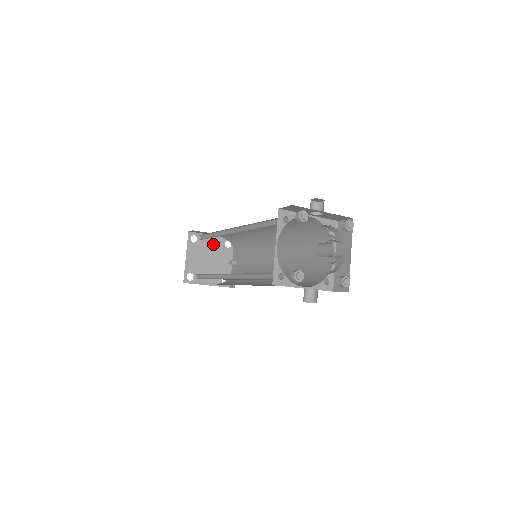
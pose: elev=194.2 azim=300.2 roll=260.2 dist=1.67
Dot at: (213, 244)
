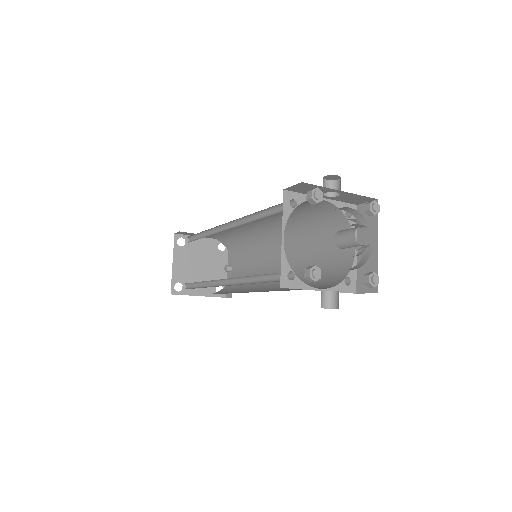
Dot at: (204, 247)
